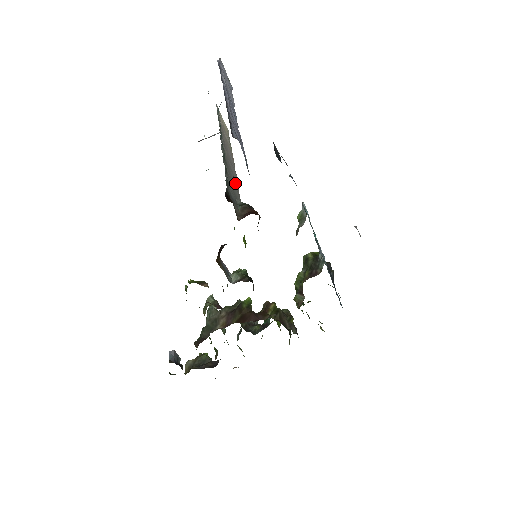
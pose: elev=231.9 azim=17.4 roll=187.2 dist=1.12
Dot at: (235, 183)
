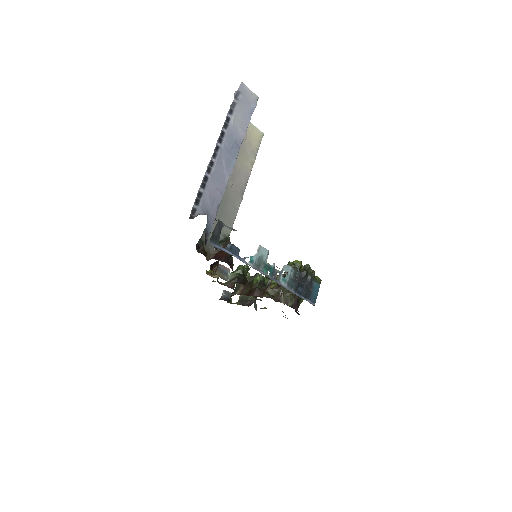
Dot at: (232, 212)
